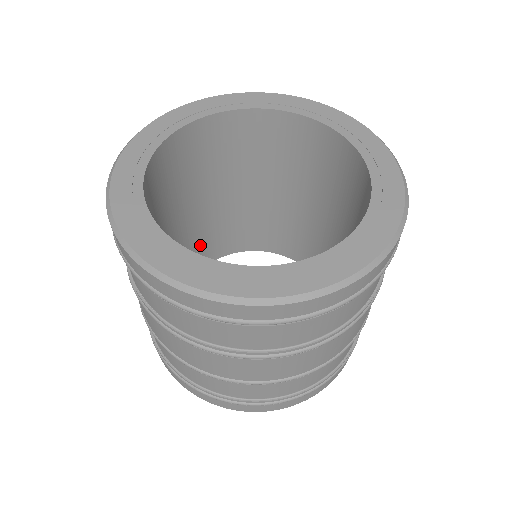
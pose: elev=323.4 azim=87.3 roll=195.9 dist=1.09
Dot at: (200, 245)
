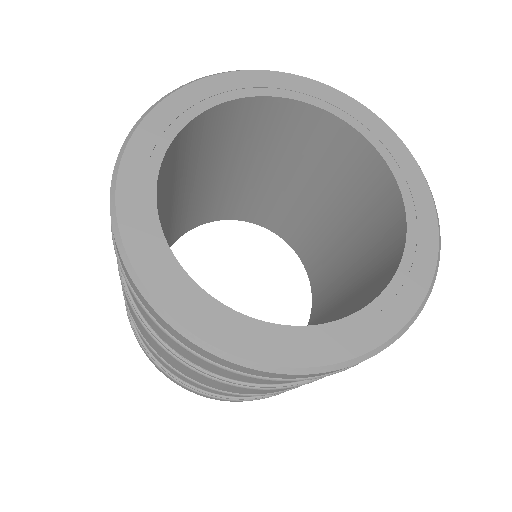
Dot at: occluded
